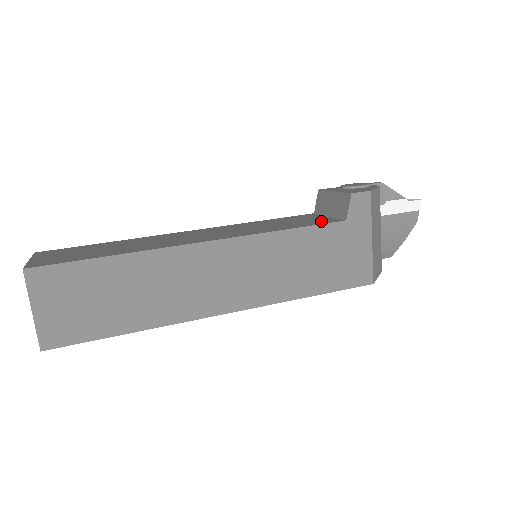
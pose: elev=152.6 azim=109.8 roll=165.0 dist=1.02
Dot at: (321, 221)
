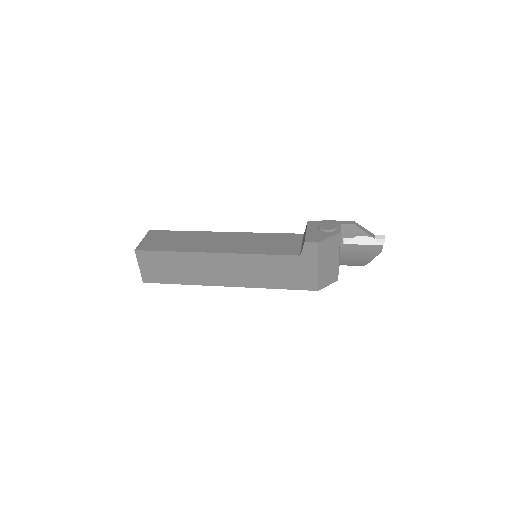
Dot at: (289, 250)
